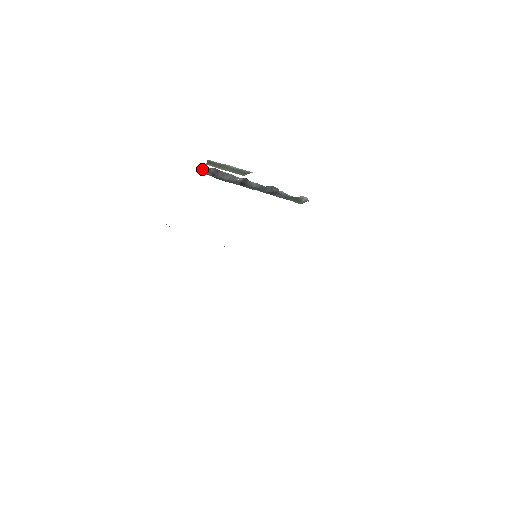
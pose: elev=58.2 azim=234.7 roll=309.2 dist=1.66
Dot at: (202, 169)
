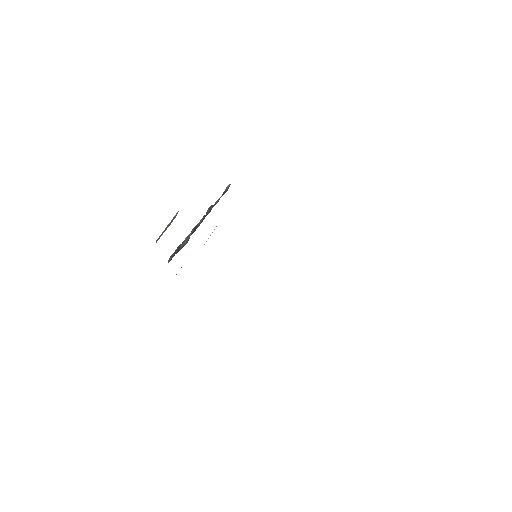
Dot at: (171, 258)
